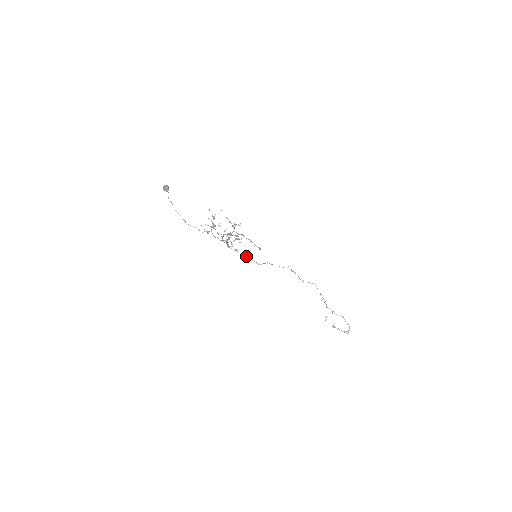
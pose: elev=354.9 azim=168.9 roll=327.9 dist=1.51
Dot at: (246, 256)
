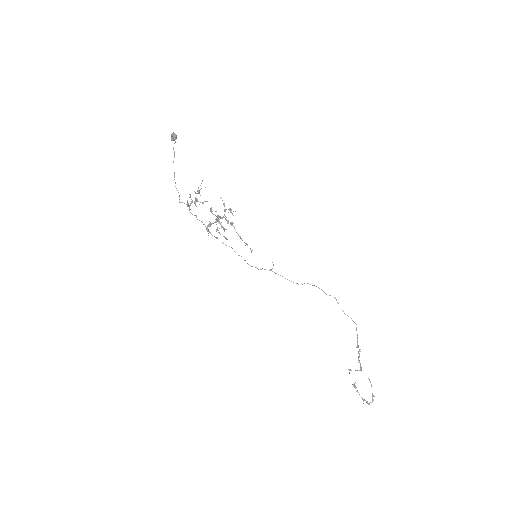
Dot at: (234, 251)
